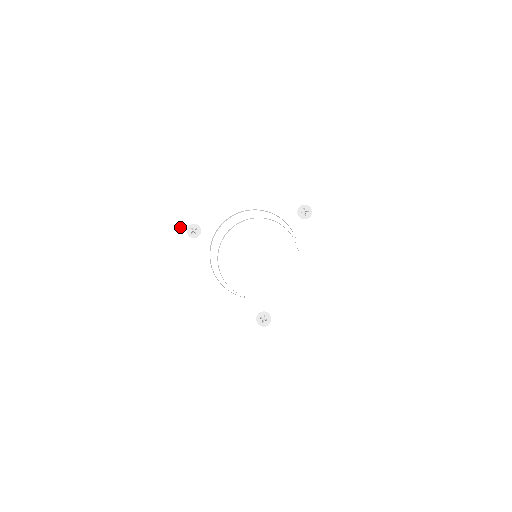
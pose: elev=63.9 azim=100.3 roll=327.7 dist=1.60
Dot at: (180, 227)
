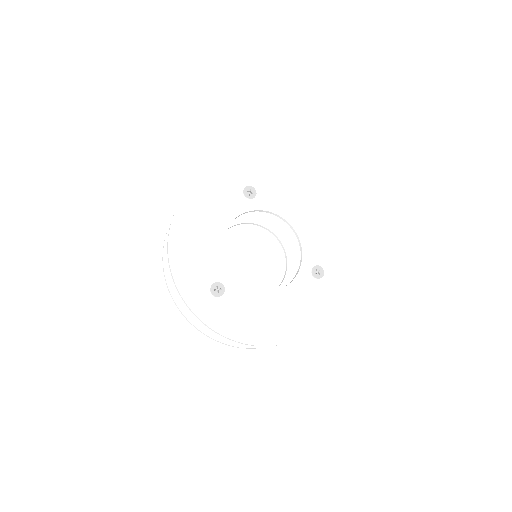
Dot at: (246, 180)
